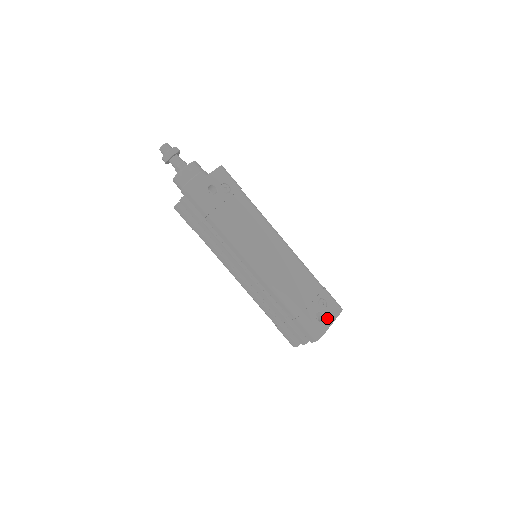
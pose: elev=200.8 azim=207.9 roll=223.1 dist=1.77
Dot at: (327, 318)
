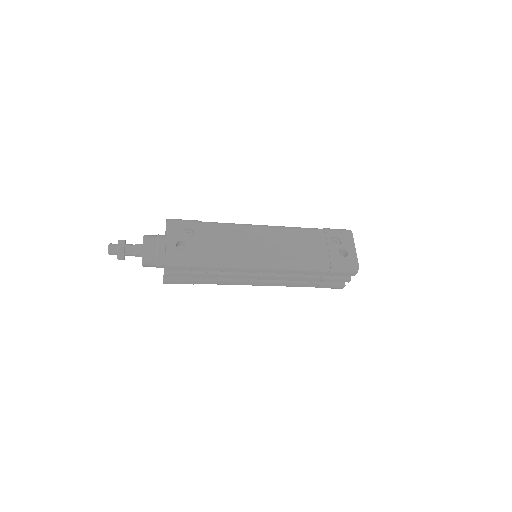
Dot at: (348, 249)
